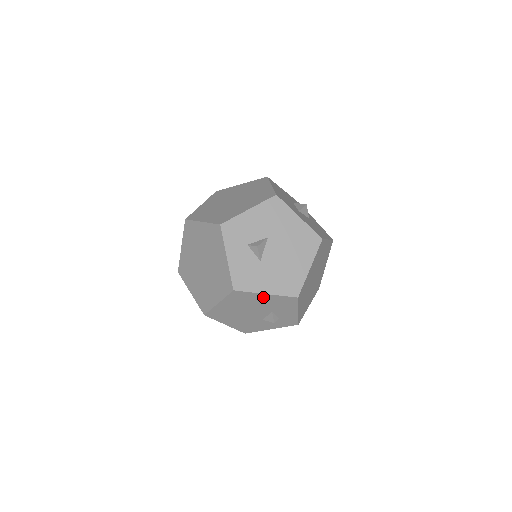
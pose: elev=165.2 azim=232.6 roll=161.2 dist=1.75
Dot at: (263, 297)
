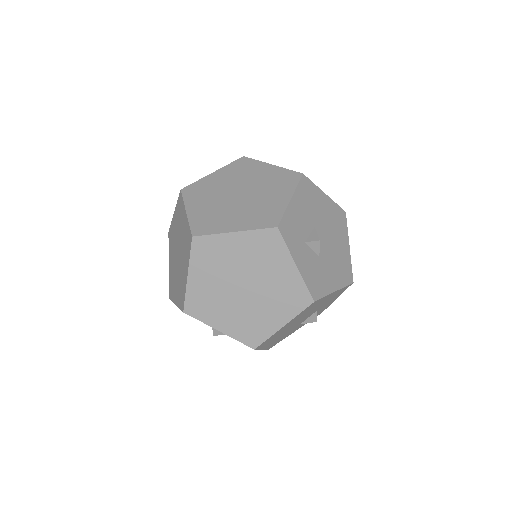
Dot at: (328, 297)
